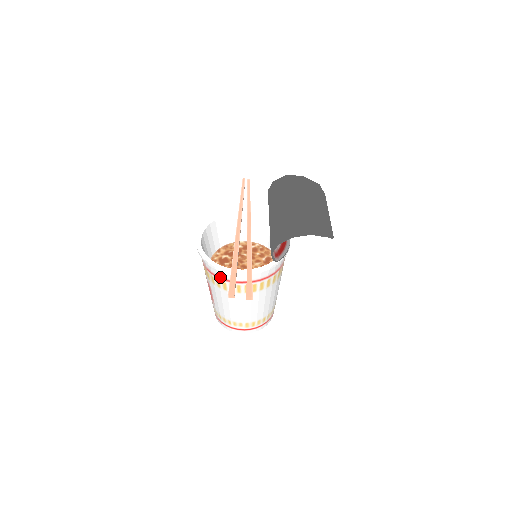
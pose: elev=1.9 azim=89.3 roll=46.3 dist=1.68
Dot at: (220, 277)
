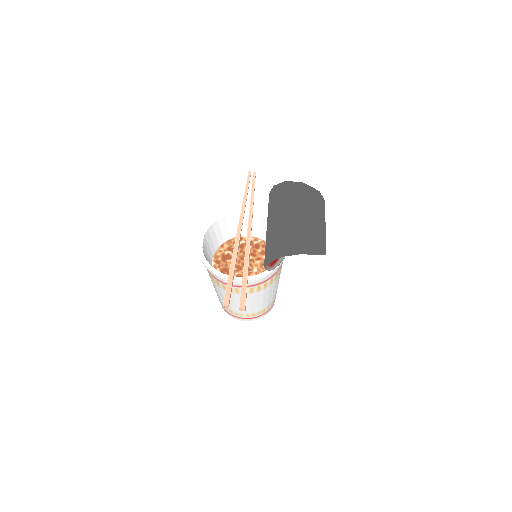
Dot at: (219, 280)
